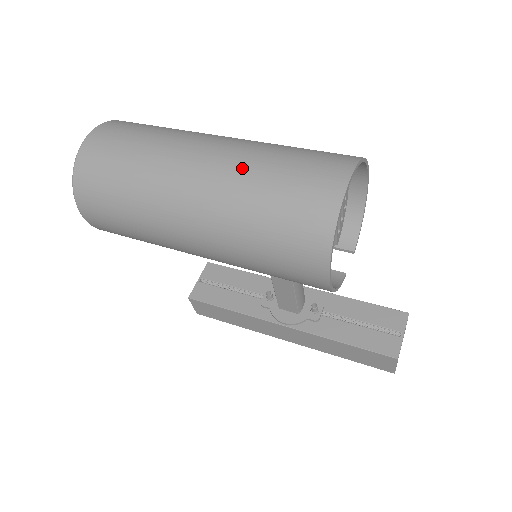
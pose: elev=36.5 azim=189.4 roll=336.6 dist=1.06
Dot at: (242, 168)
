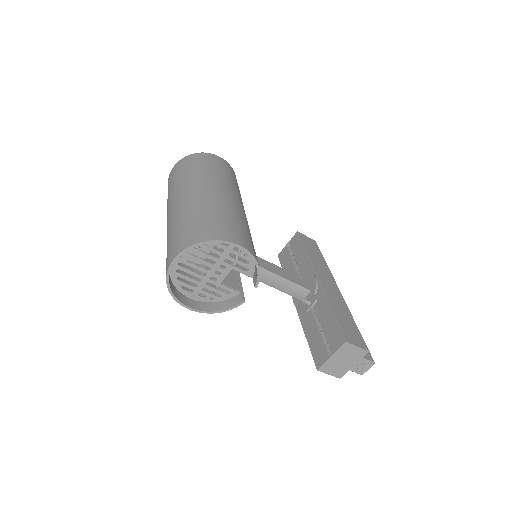
Dot at: (169, 228)
